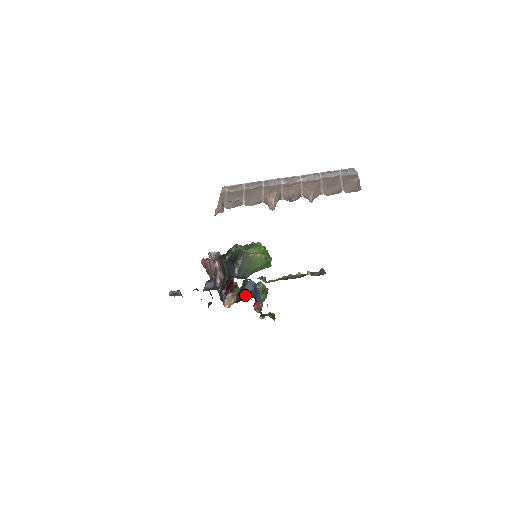
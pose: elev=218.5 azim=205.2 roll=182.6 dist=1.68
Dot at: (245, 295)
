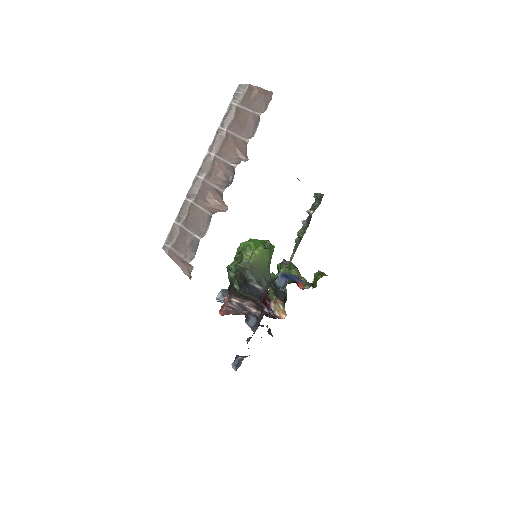
Dot at: occluded
